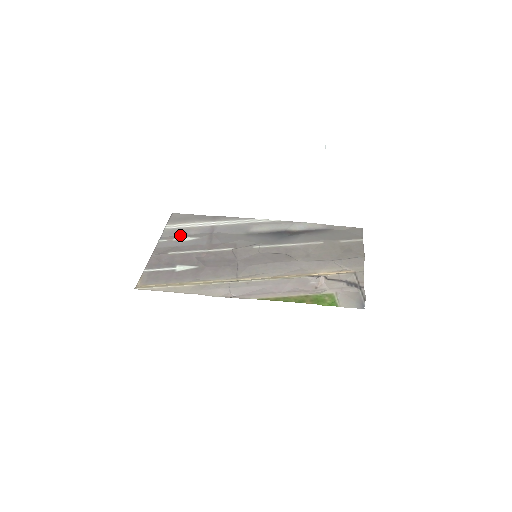
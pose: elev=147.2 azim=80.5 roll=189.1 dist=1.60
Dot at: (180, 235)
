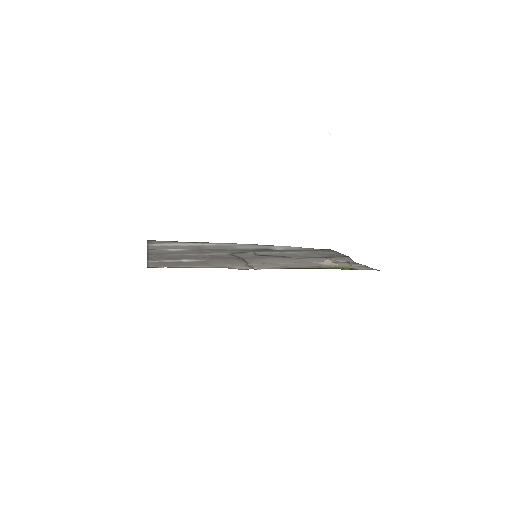
Dot at: (168, 248)
